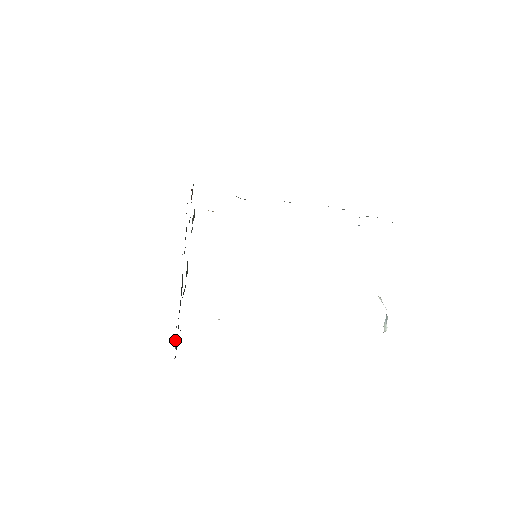
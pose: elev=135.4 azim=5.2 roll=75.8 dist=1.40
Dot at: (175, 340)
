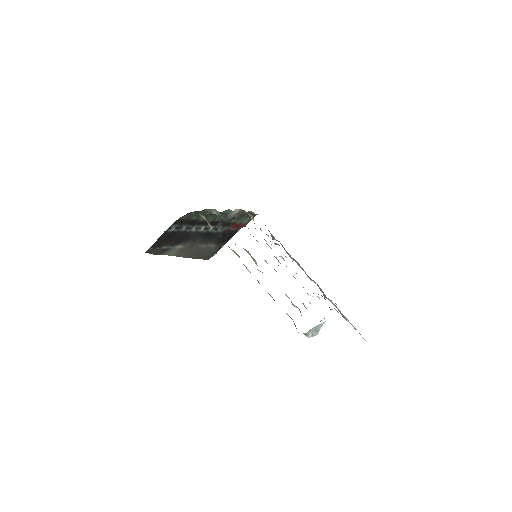
Dot at: (161, 252)
